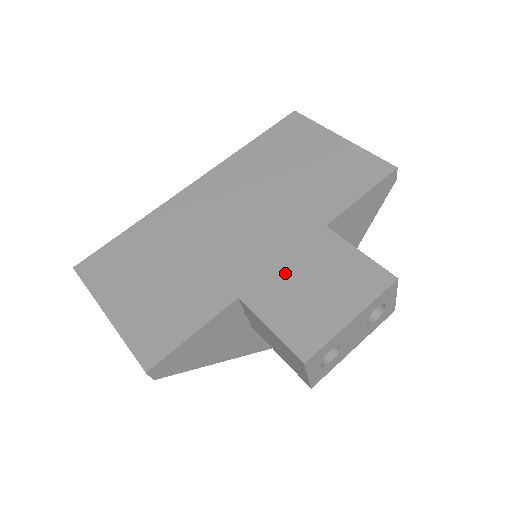
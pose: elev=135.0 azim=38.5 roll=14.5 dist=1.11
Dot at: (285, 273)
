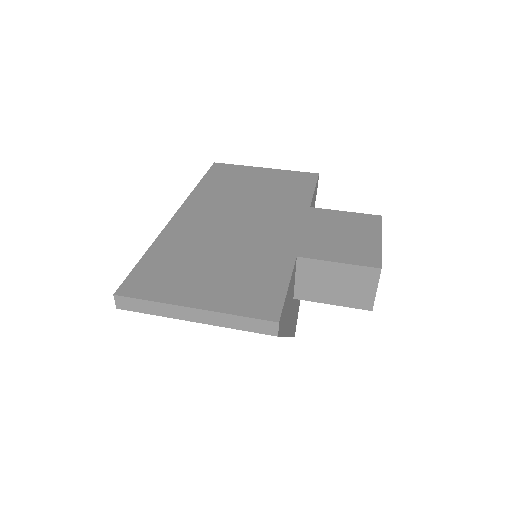
Dot at: (313, 235)
